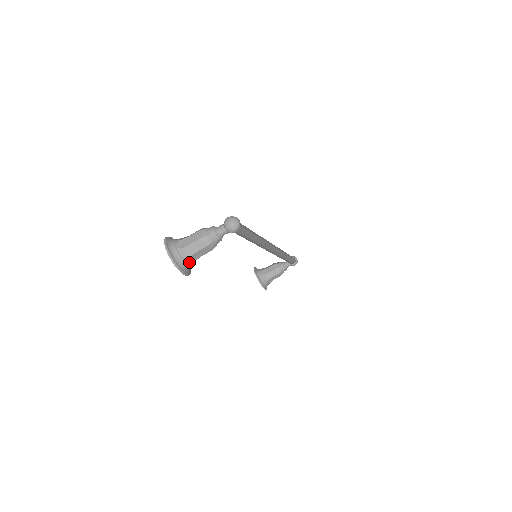
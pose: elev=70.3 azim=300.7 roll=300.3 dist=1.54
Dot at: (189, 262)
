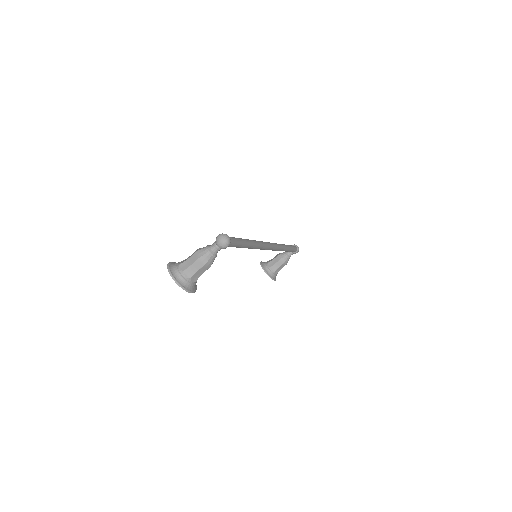
Dot at: (193, 281)
